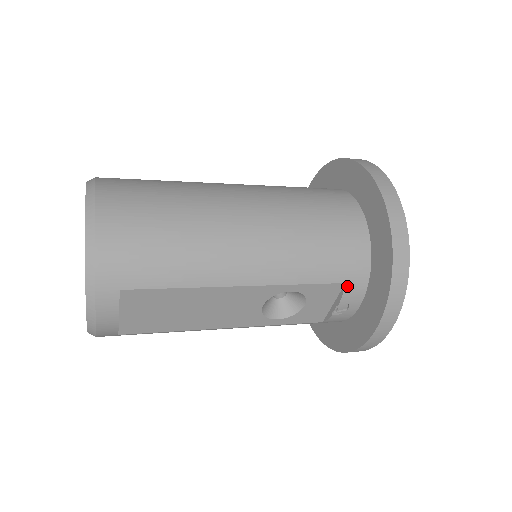
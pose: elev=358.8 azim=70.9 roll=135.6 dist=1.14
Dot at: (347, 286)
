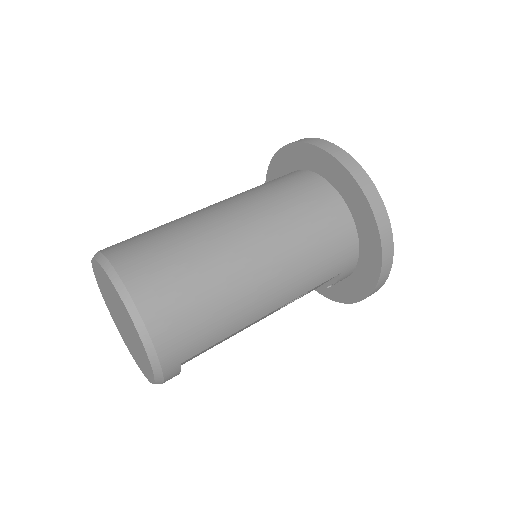
Dot at: (342, 274)
